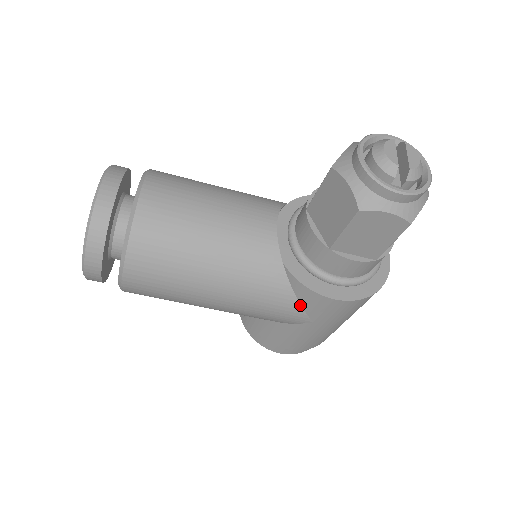
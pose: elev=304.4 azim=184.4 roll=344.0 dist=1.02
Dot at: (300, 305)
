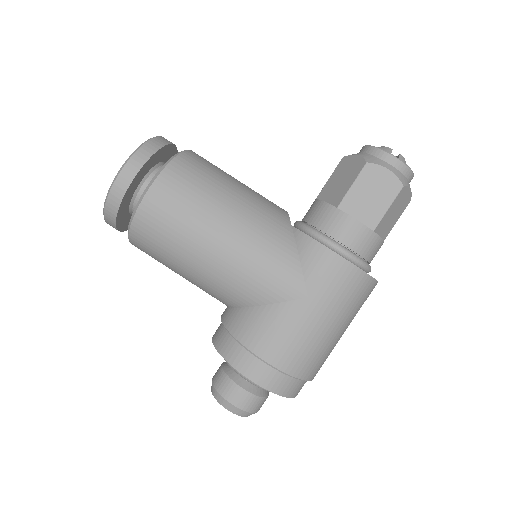
Dot at: (300, 266)
